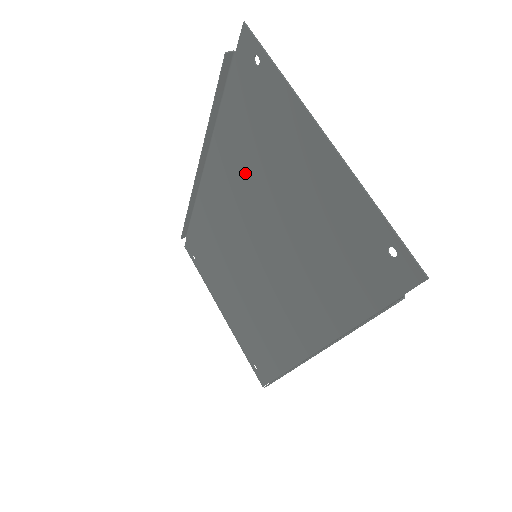
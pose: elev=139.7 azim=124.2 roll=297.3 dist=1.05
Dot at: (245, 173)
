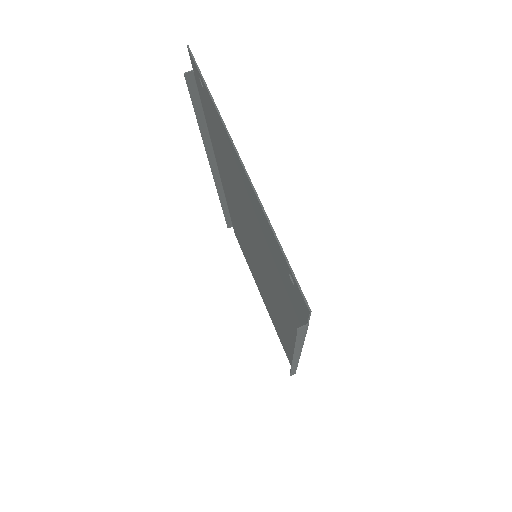
Dot at: (230, 180)
